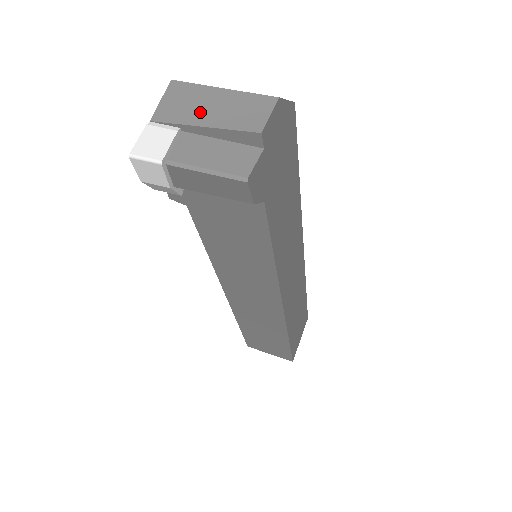
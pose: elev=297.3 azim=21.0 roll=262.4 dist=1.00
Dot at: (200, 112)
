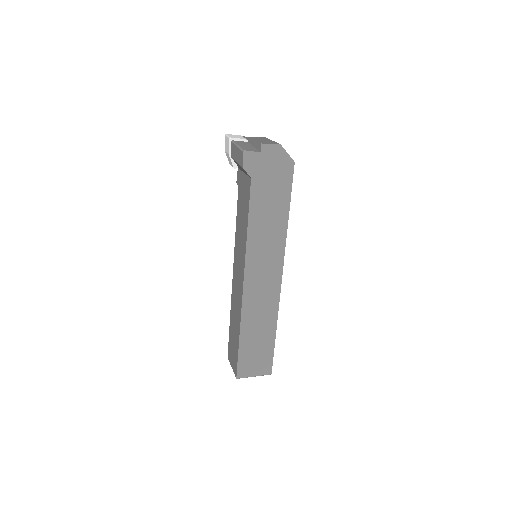
Dot at: (257, 139)
